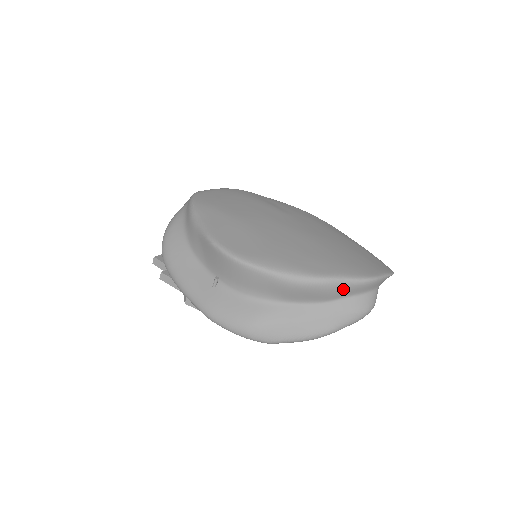
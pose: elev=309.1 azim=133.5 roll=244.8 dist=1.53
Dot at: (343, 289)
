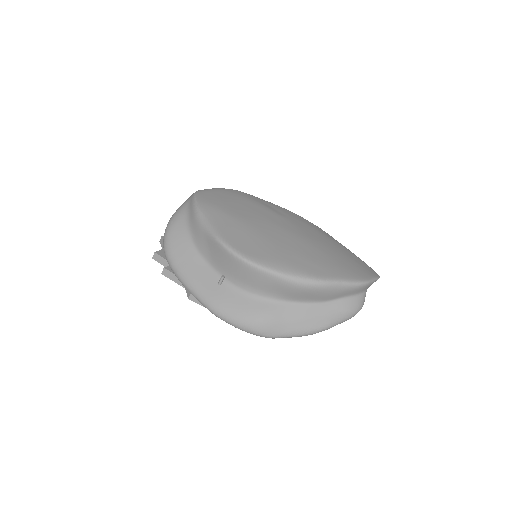
Dot at: (340, 291)
